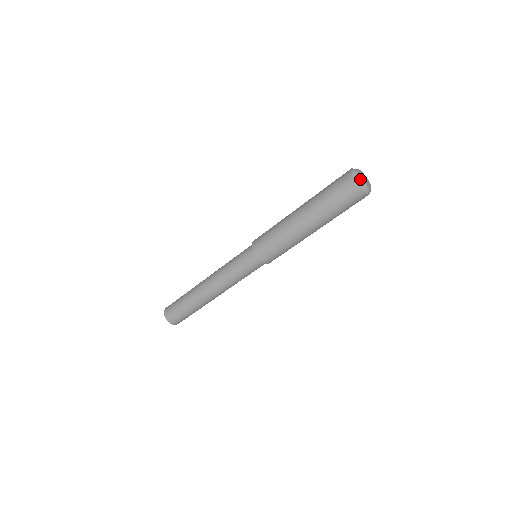
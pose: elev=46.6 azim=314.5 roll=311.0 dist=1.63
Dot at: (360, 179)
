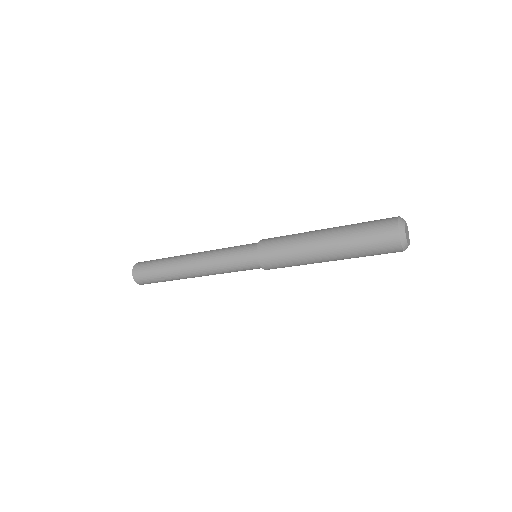
Dot at: (406, 242)
